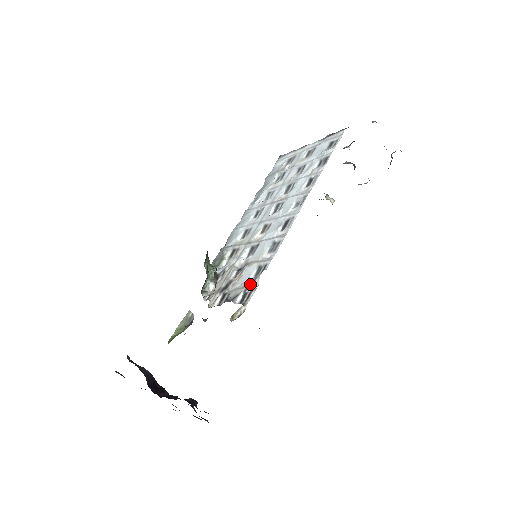
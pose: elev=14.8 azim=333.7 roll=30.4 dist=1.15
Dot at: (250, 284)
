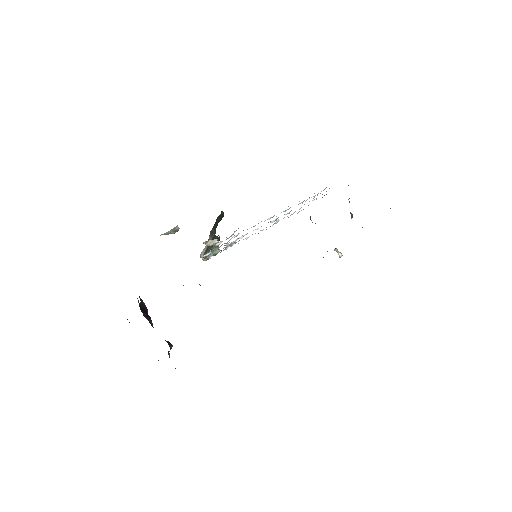
Dot at: (230, 236)
